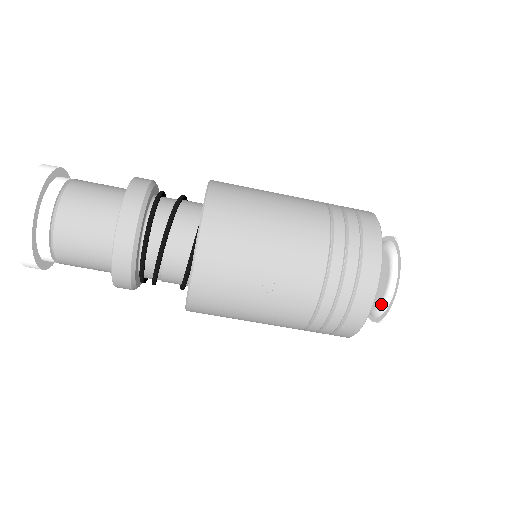
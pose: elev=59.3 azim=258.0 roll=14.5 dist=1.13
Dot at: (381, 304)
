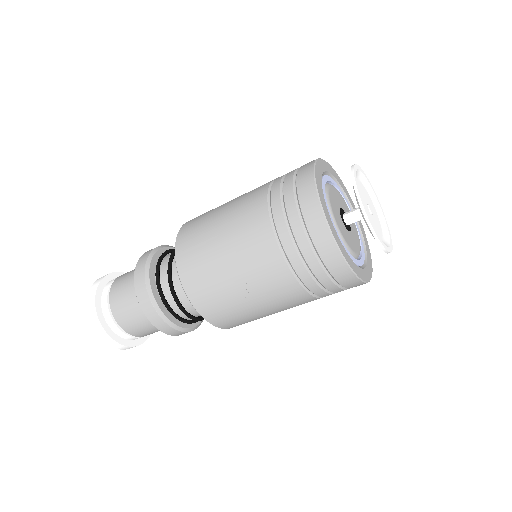
Dot at: occluded
